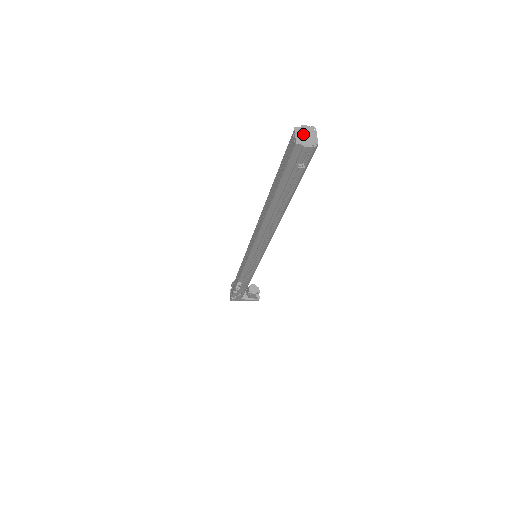
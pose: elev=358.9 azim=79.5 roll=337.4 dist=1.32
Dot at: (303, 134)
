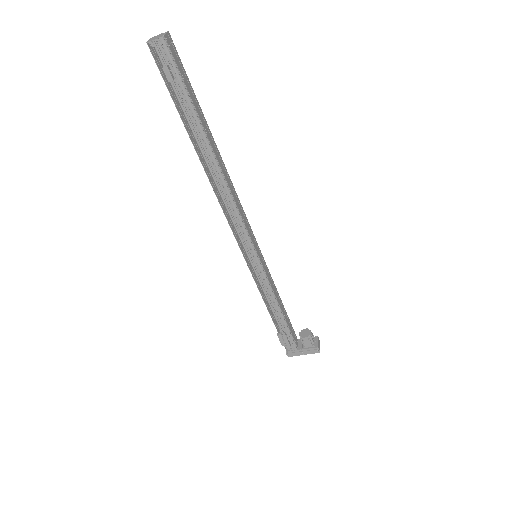
Dot at: (155, 37)
